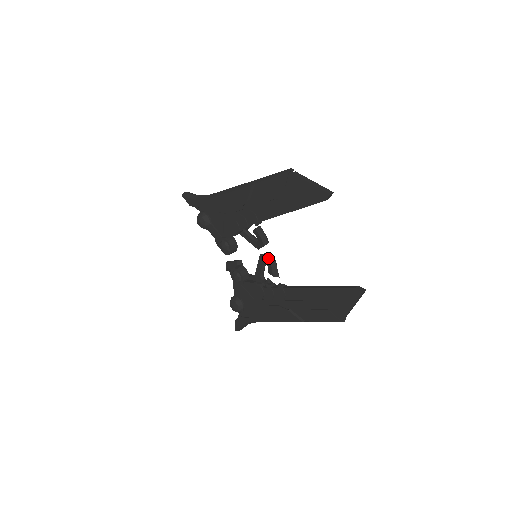
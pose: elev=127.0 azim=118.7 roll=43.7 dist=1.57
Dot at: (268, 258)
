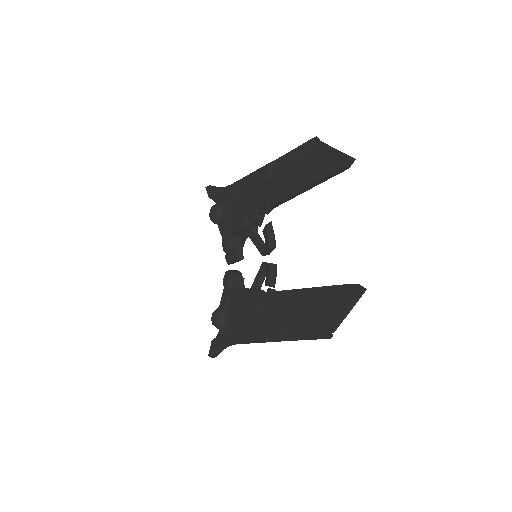
Dot at: (269, 264)
